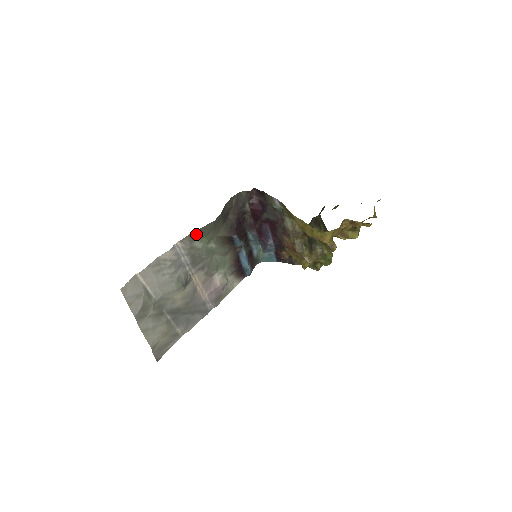
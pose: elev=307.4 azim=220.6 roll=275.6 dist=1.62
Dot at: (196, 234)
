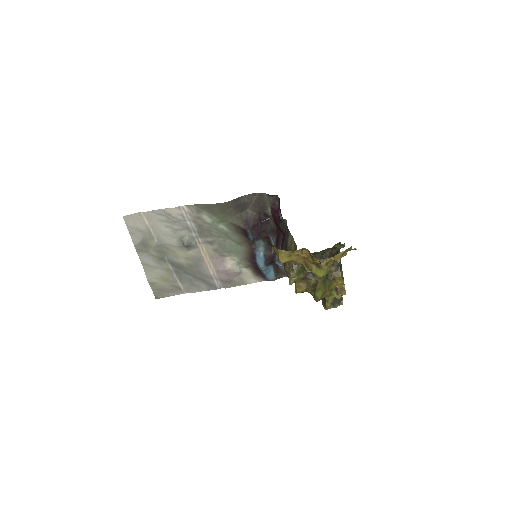
Dot at: (204, 207)
